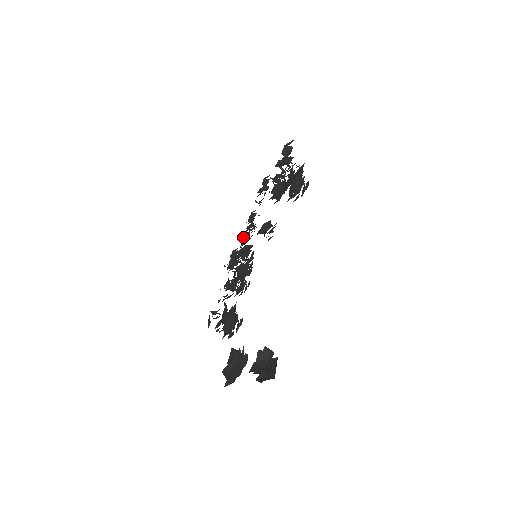
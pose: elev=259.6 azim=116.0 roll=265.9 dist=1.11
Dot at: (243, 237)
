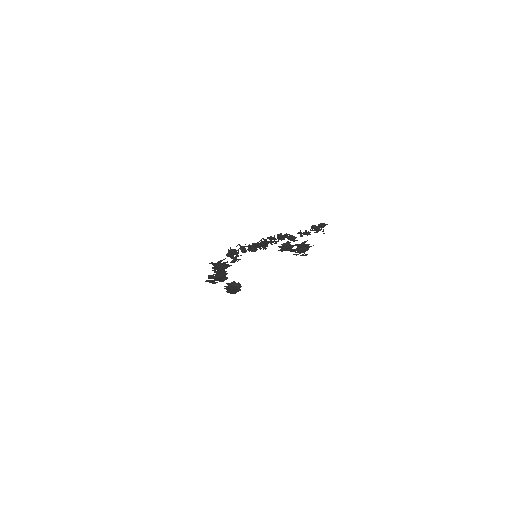
Dot at: occluded
